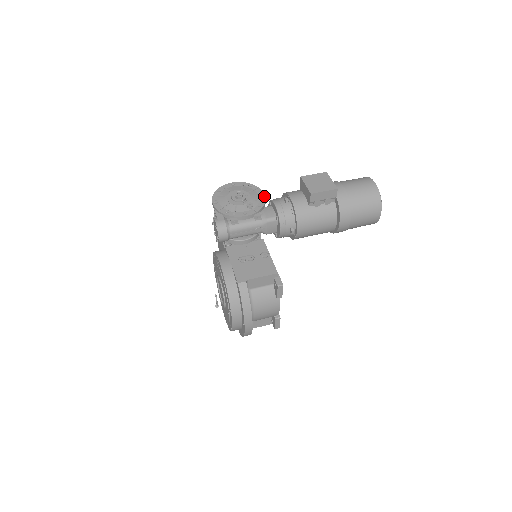
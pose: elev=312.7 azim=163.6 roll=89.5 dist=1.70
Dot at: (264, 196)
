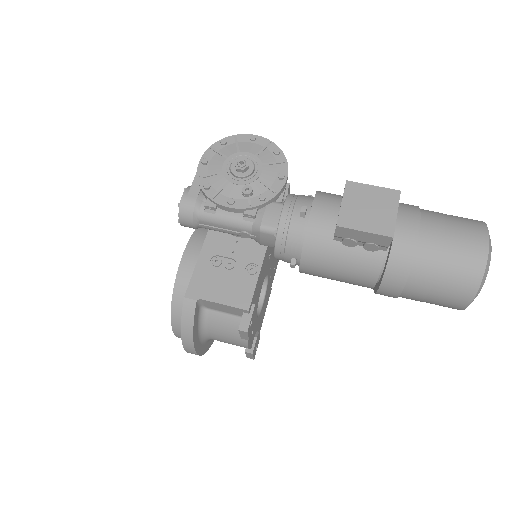
Dot at: (283, 182)
